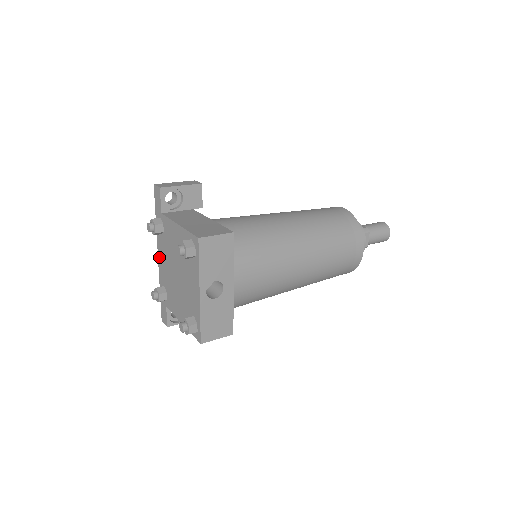
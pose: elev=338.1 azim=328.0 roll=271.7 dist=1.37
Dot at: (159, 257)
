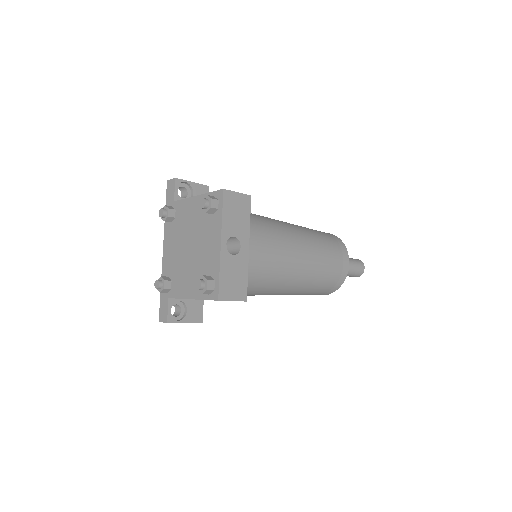
Dot at: (165, 249)
